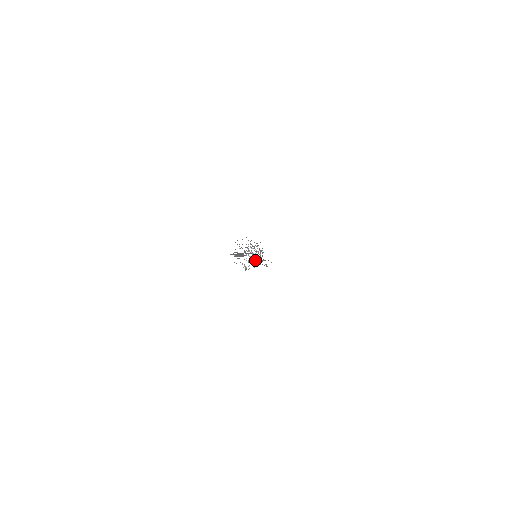
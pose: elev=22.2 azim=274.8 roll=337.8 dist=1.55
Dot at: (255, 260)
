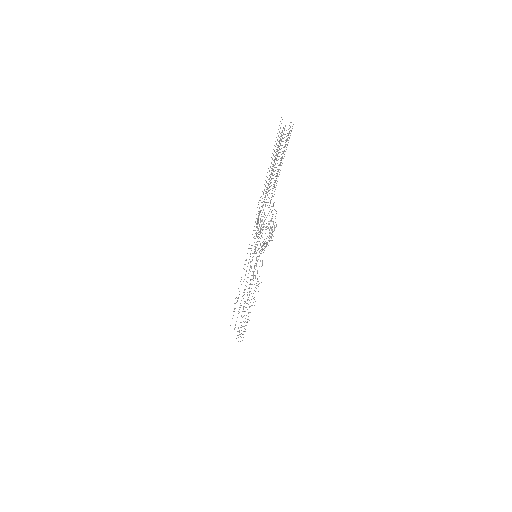
Dot at: occluded
